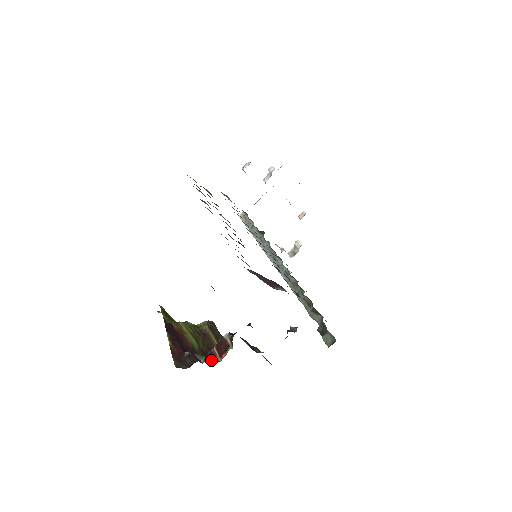
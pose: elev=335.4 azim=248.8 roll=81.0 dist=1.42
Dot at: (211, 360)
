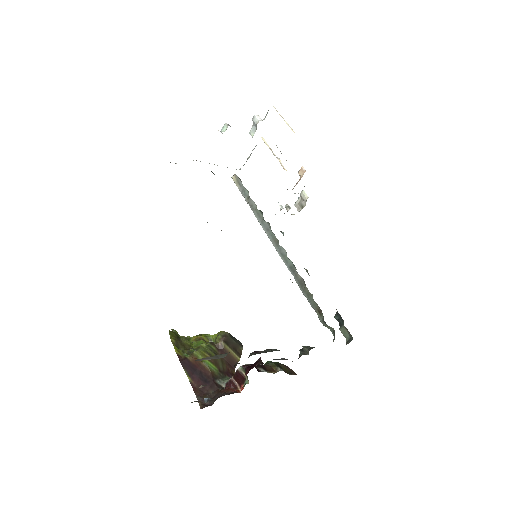
Dot at: (232, 391)
